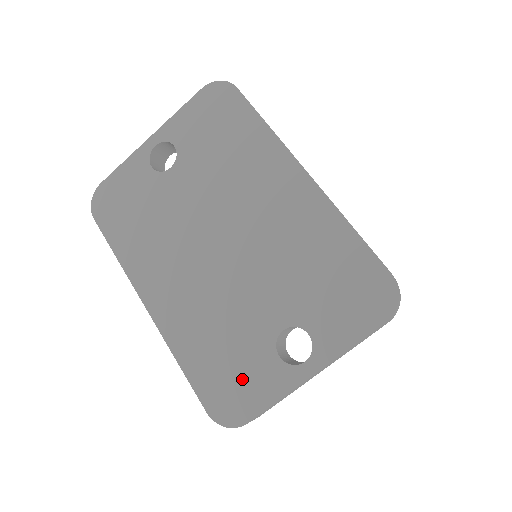
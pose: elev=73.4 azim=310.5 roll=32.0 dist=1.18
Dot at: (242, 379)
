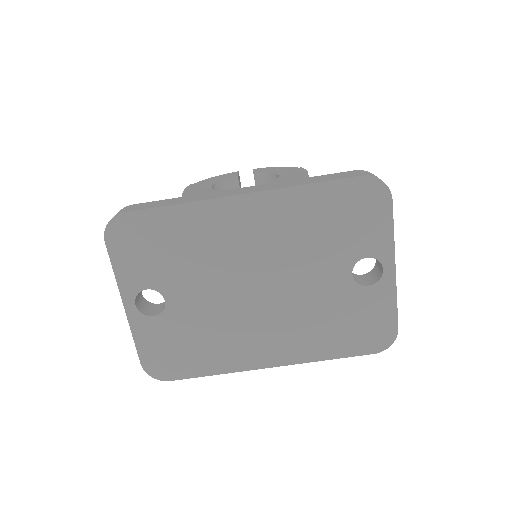
Dot at: (367, 319)
